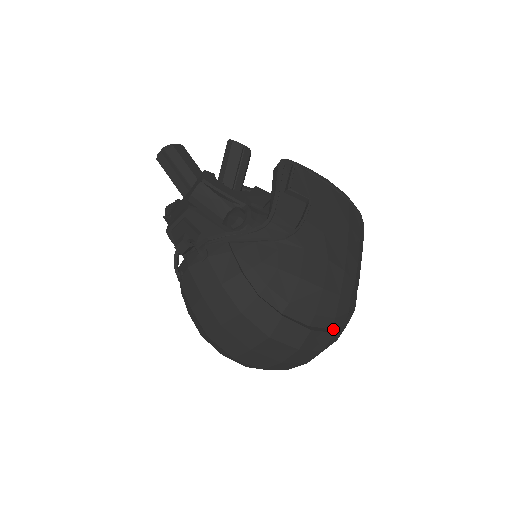
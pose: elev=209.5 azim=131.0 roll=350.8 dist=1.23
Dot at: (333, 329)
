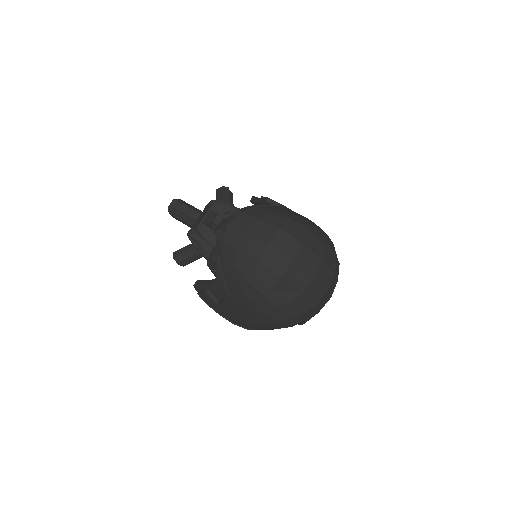
Dot at: occluded
